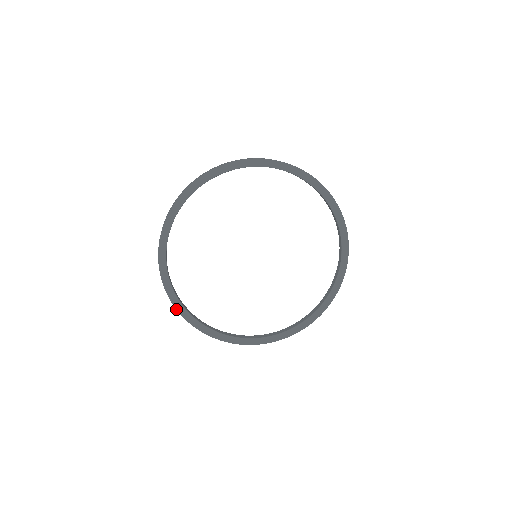
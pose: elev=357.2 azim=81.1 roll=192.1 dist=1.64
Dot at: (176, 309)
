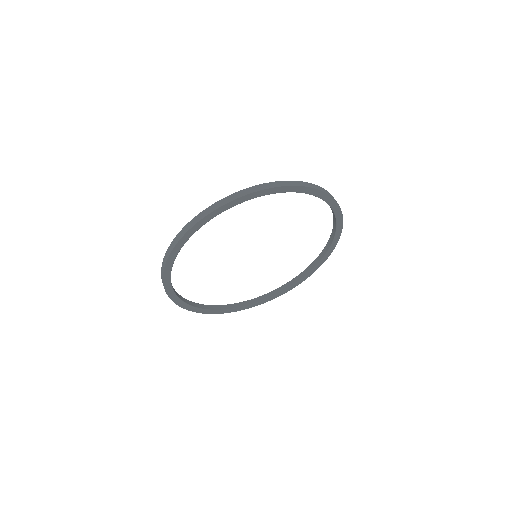
Dot at: occluded
